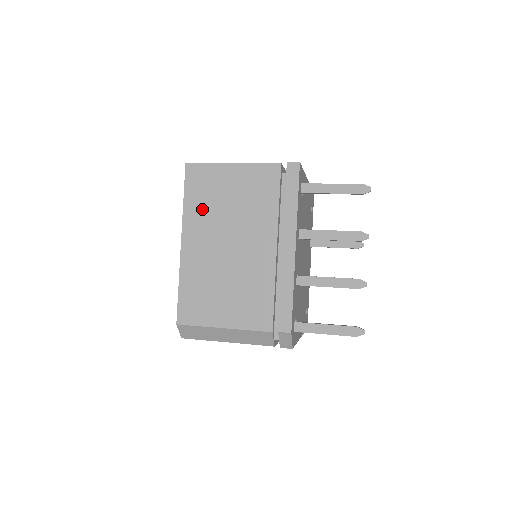
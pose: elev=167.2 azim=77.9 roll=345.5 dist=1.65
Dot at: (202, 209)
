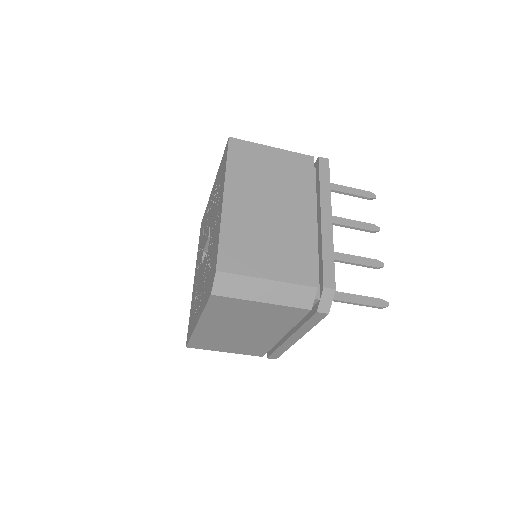
Dot at: (245, 174)
